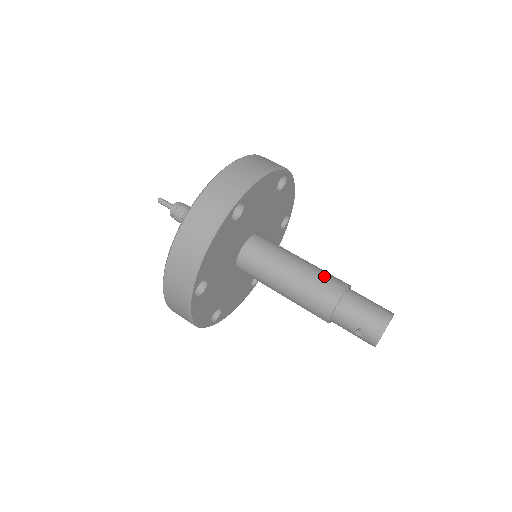
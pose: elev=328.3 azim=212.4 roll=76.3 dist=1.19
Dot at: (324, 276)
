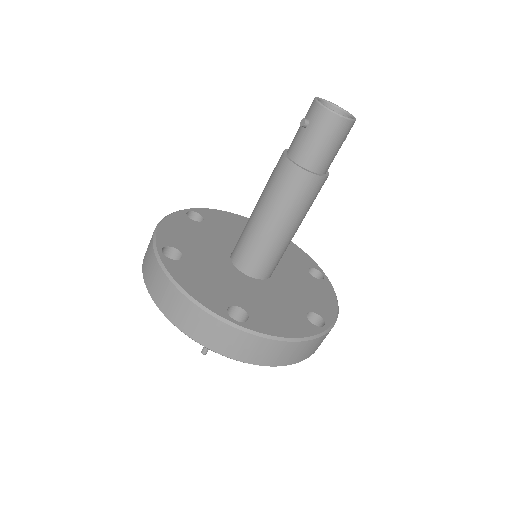
Dot at: occluded
